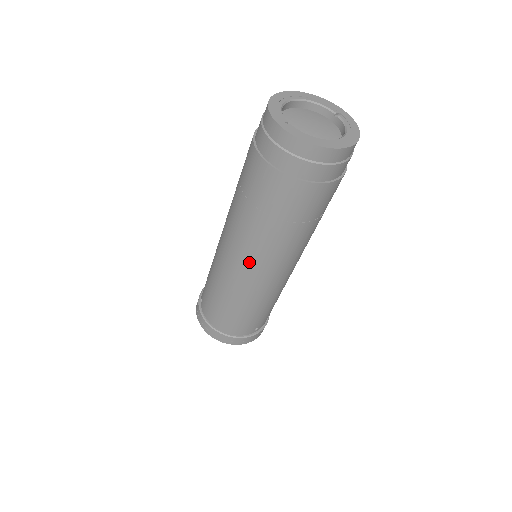
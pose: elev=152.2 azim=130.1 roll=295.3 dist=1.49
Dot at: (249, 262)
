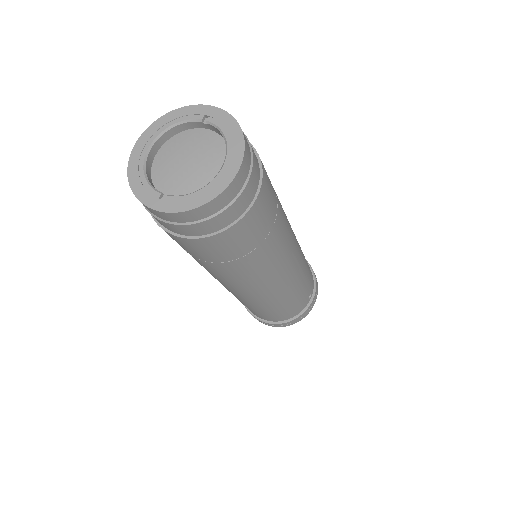
Dot at: (251, 287)
